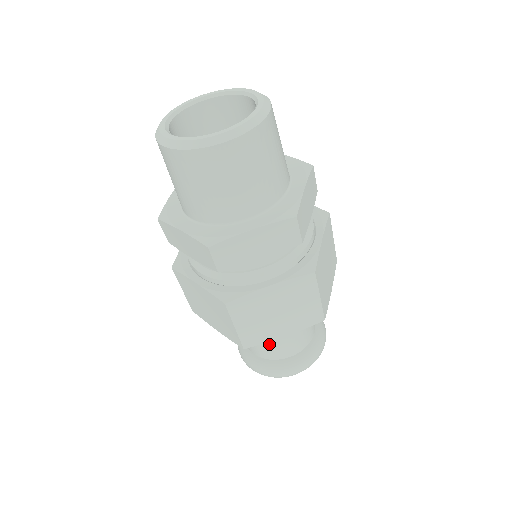
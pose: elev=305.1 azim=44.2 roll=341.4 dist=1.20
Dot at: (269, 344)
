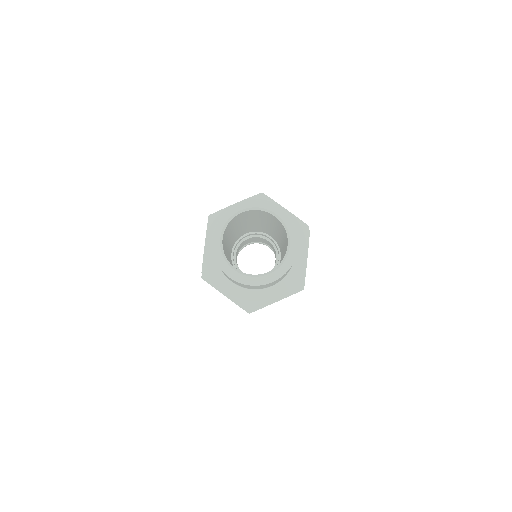
Dot at: occluded
